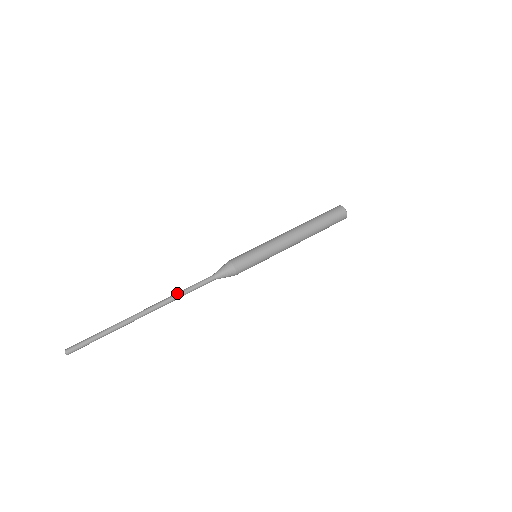
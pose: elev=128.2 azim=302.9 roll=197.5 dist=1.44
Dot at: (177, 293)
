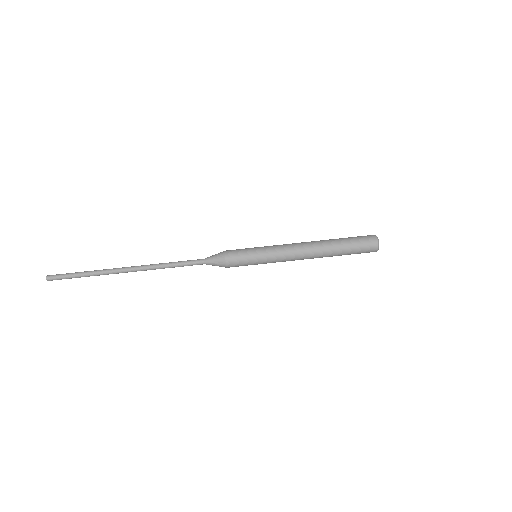
Dot at: (162, 263)
